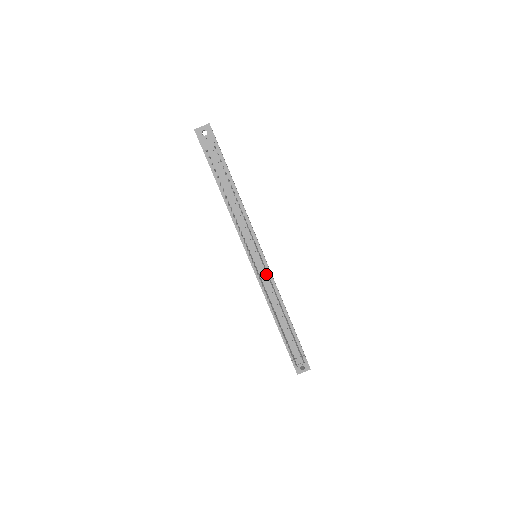
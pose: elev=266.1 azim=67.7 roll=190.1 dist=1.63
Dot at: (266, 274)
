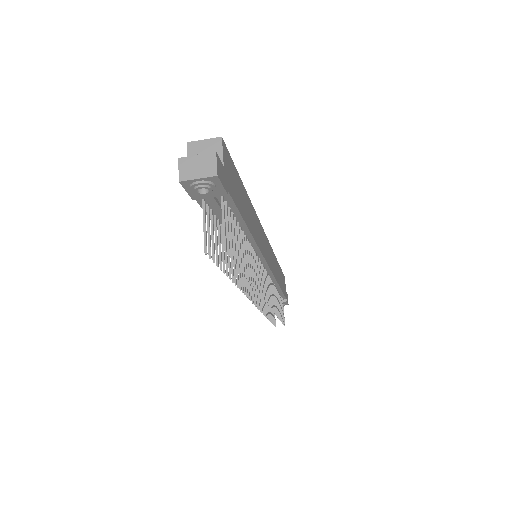
Dot at: occluded
